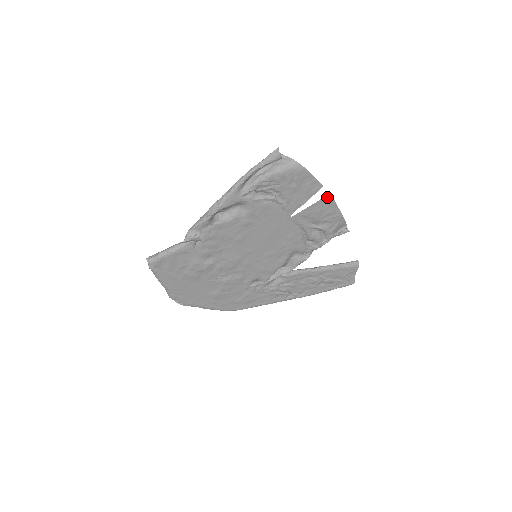
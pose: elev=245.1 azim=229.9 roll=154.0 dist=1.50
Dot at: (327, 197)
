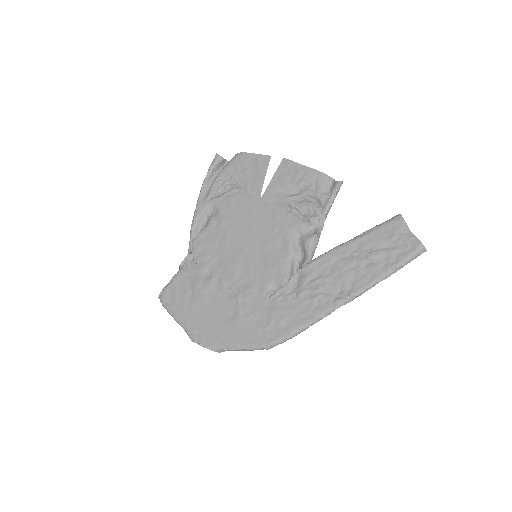
Dot at: (283, 163)
